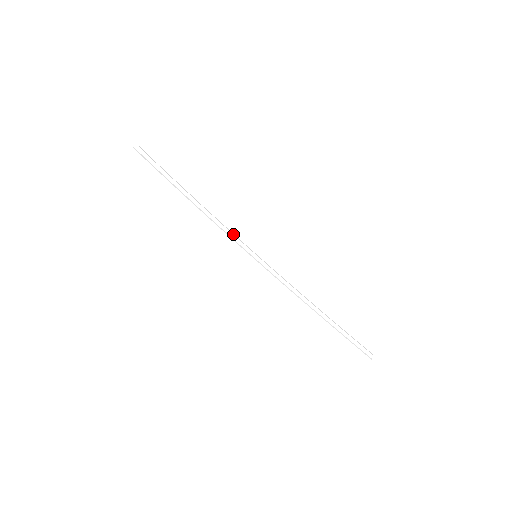
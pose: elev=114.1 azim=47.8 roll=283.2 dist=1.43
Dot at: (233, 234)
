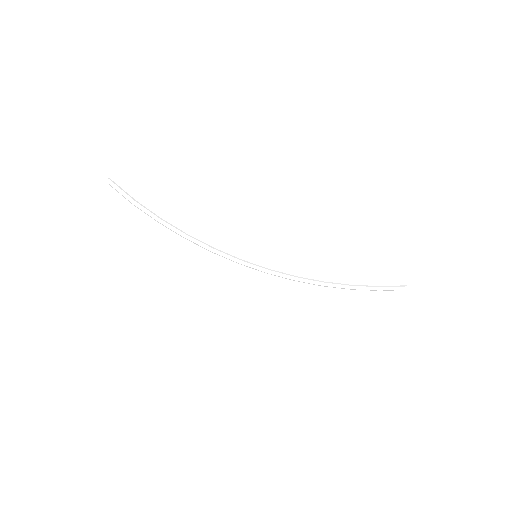
Dot at: (223, 252)
